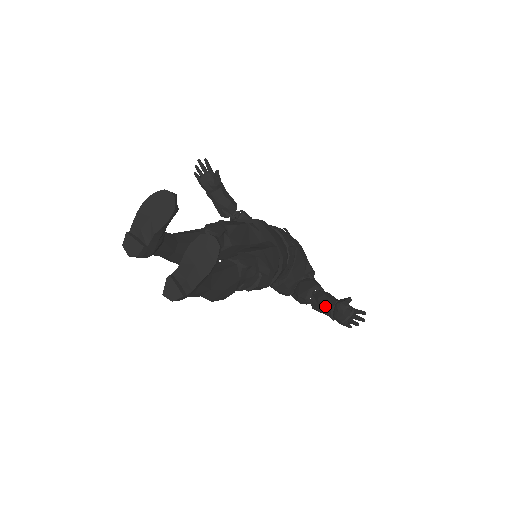
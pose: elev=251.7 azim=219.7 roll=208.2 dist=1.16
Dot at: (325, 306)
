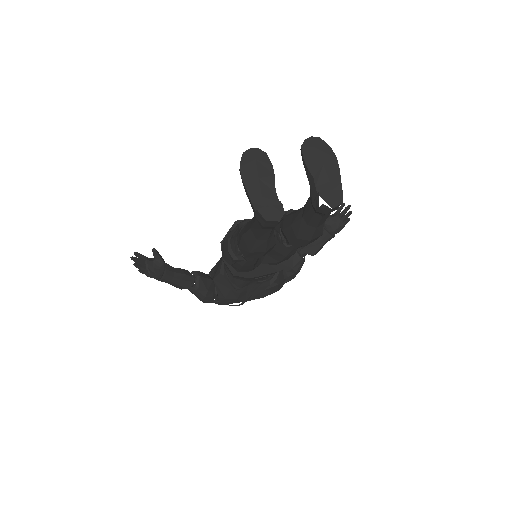
Dot at: (320, 238)
